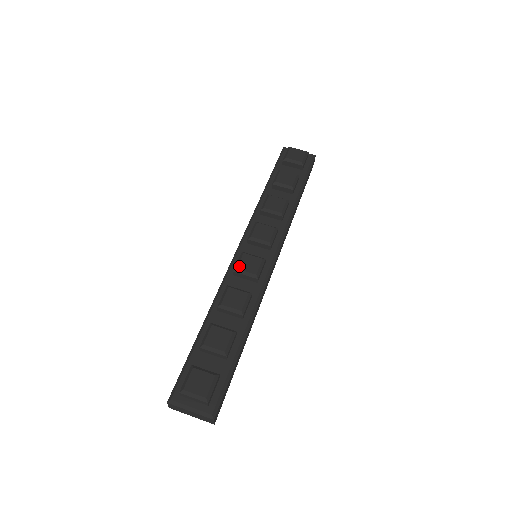
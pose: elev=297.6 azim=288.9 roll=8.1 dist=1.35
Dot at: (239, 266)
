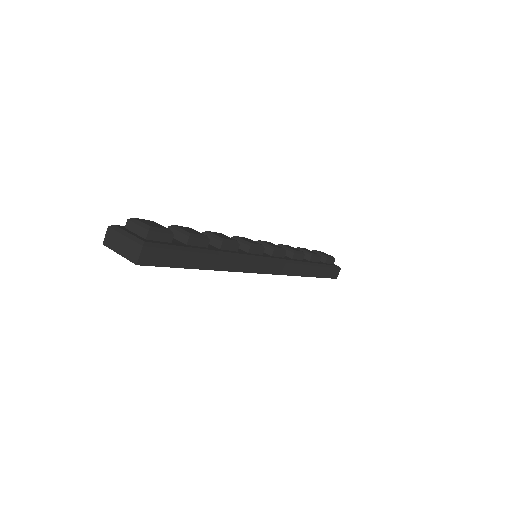
Dot at: occluded
